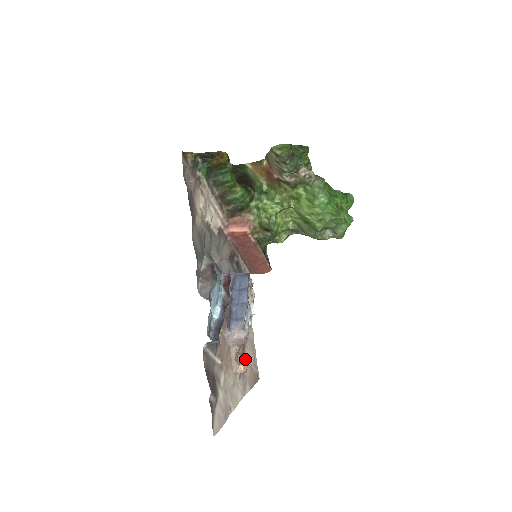
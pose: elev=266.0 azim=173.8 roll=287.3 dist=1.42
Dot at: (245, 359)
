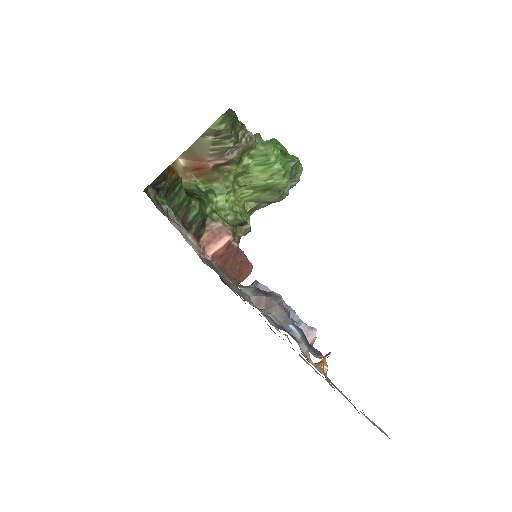
Dot at: occluded
